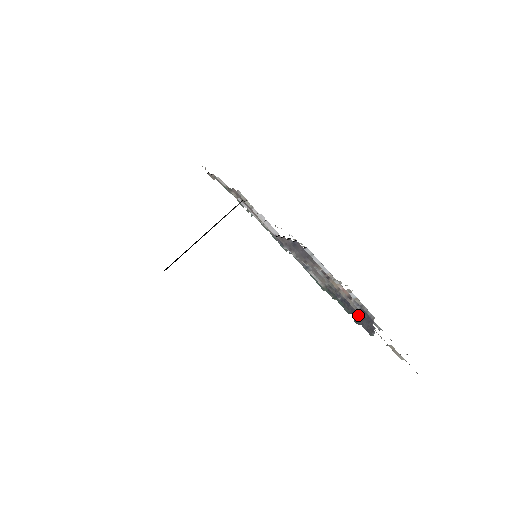
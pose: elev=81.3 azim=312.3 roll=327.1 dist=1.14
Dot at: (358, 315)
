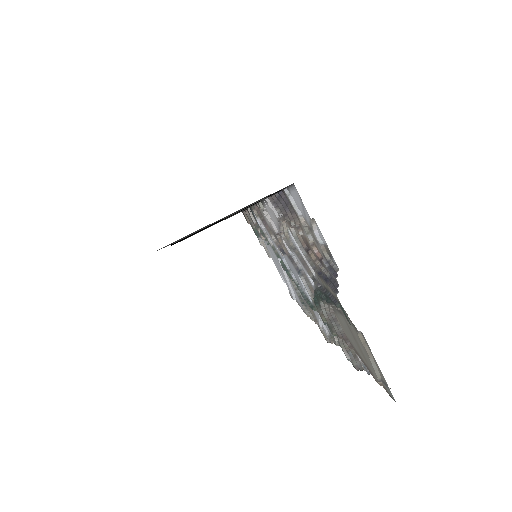
Dot at: (327, 279)
